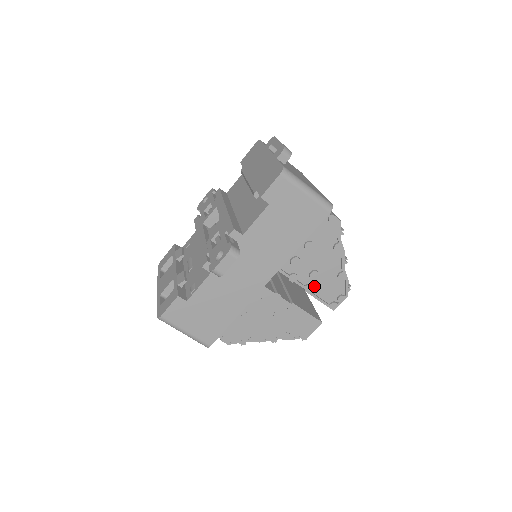
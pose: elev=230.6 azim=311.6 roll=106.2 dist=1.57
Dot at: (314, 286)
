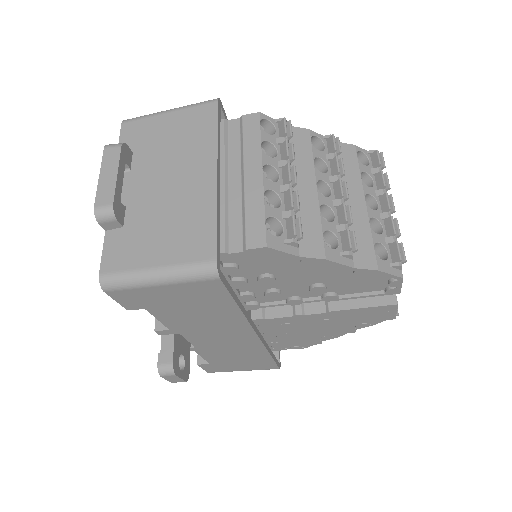
Dot at: (336, 291)
